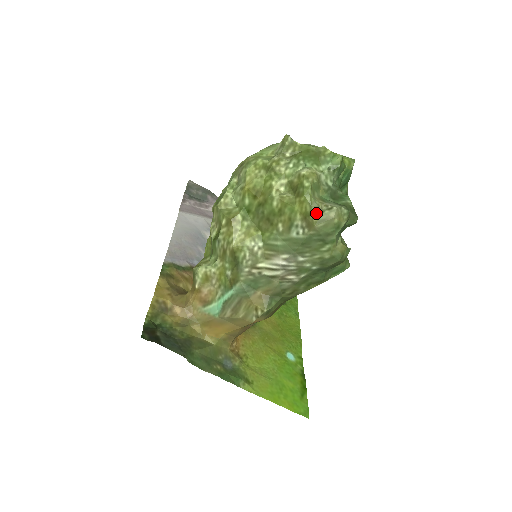
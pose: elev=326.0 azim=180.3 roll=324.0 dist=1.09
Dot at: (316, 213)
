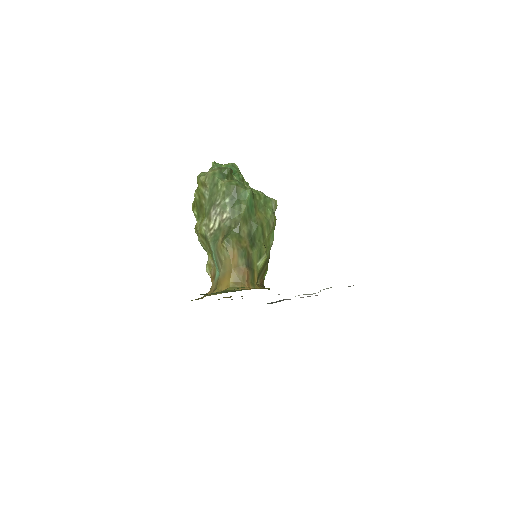
Dot at: (203, 178)
